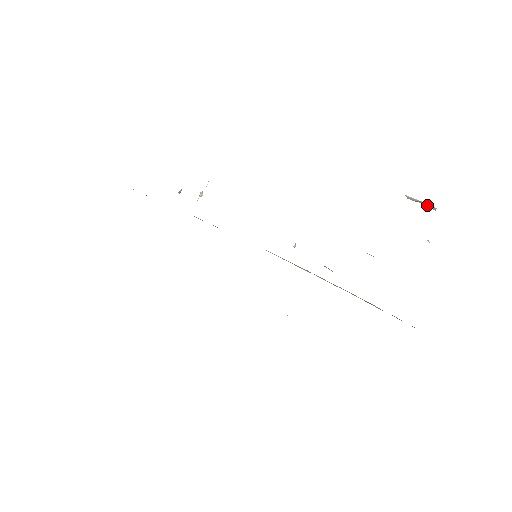
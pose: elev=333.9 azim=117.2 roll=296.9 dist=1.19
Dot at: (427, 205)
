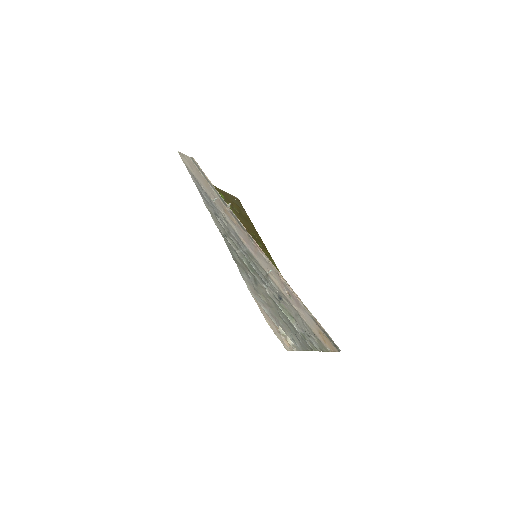
Dot at: (288, 340)
